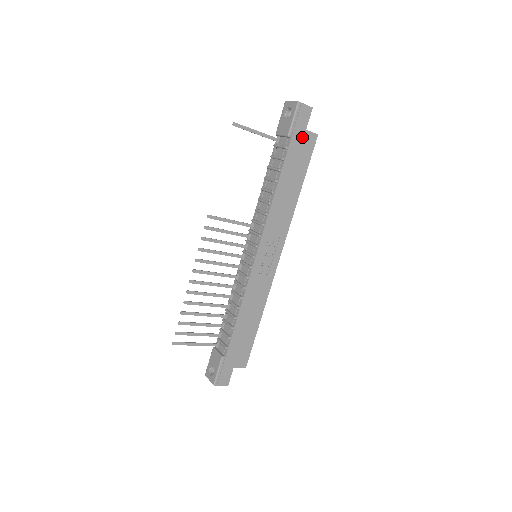
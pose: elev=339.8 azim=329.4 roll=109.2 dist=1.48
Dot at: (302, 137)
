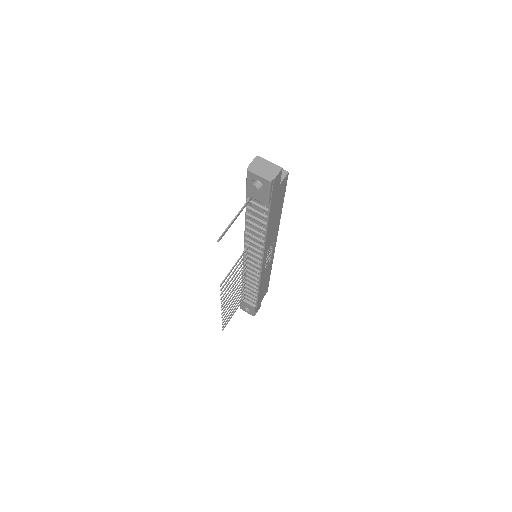
Dot at: (278, 191)
